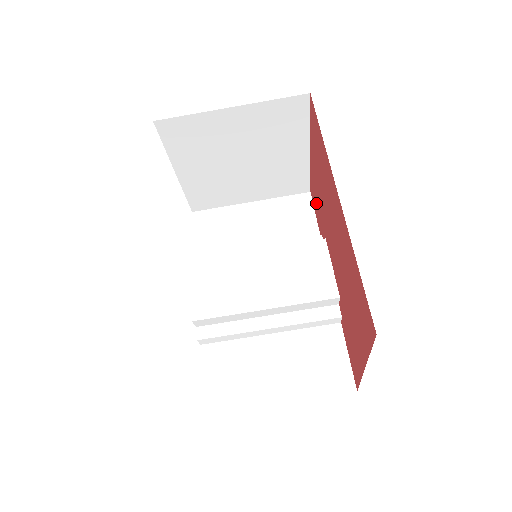
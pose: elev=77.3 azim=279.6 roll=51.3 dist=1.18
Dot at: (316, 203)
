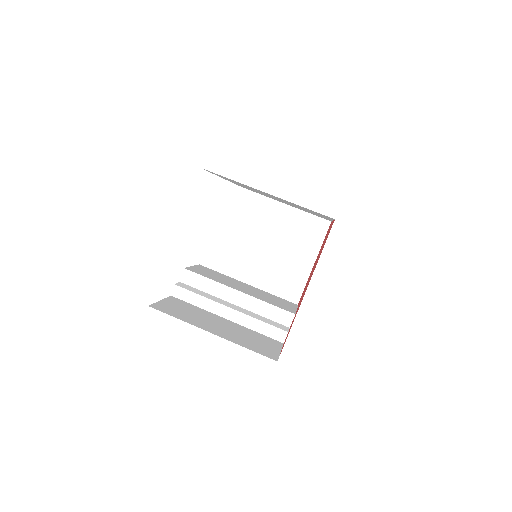
Dot at: occluded
